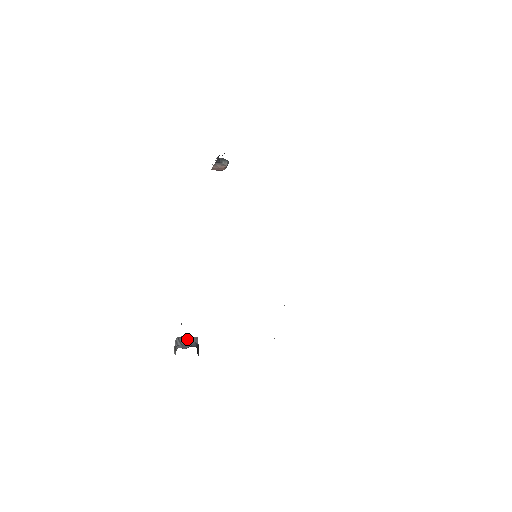
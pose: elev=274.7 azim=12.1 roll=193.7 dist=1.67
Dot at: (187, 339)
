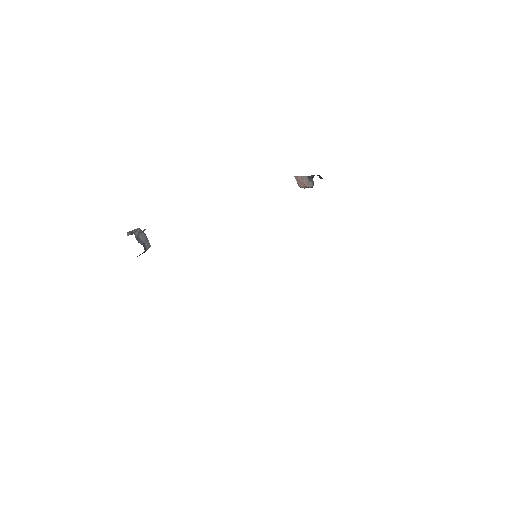
Dot at: (145, 238)
